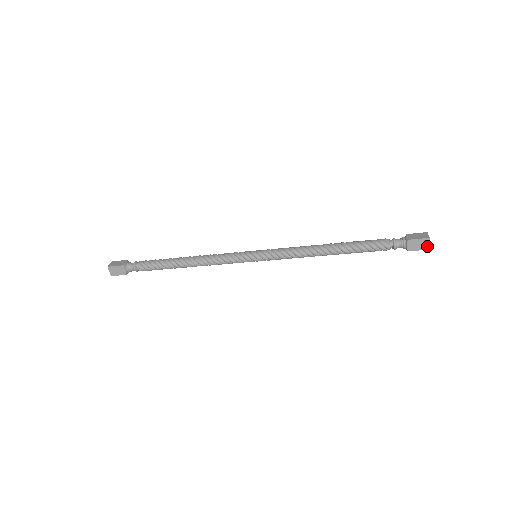
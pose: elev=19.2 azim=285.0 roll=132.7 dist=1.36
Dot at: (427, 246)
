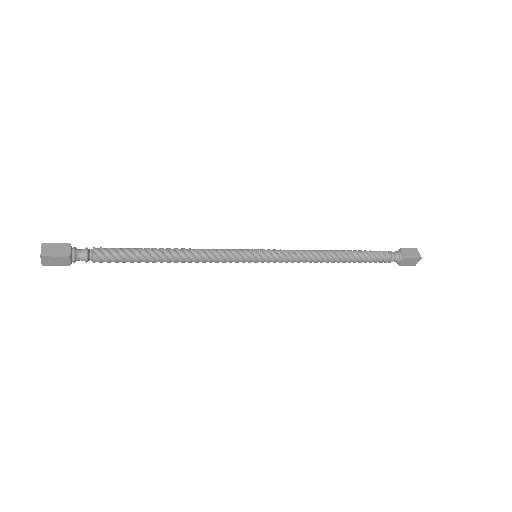
Dot at: (415, 263)
